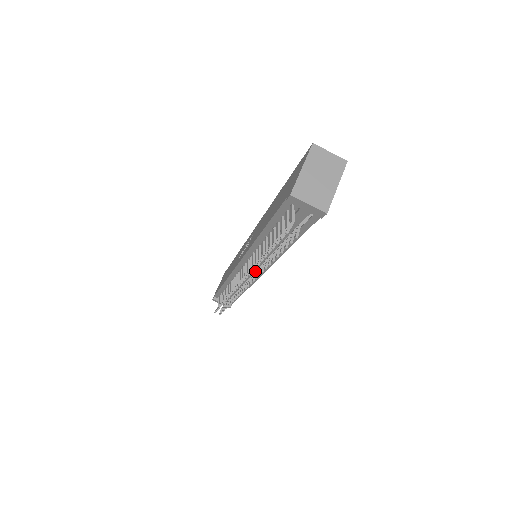
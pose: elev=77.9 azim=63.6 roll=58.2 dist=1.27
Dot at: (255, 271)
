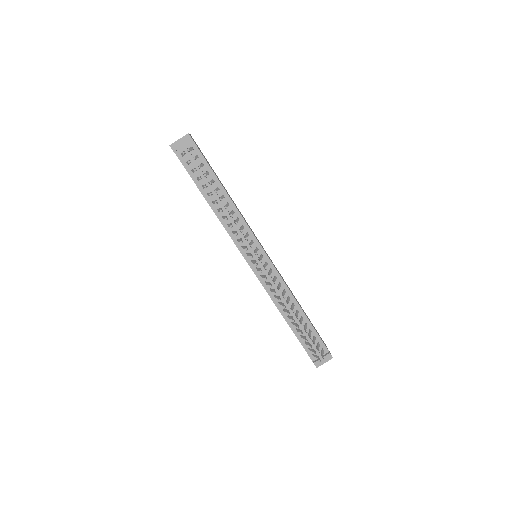
Dot at: occluded
